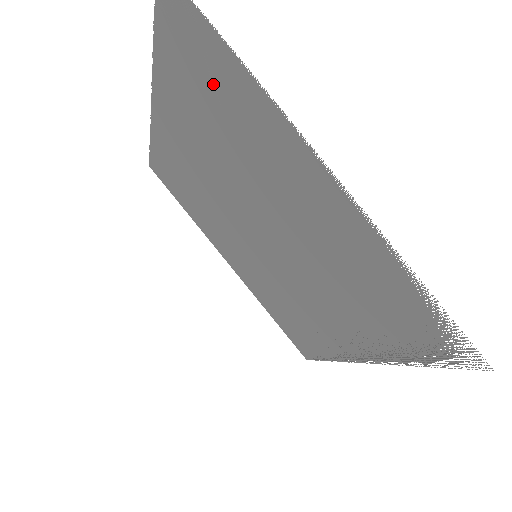
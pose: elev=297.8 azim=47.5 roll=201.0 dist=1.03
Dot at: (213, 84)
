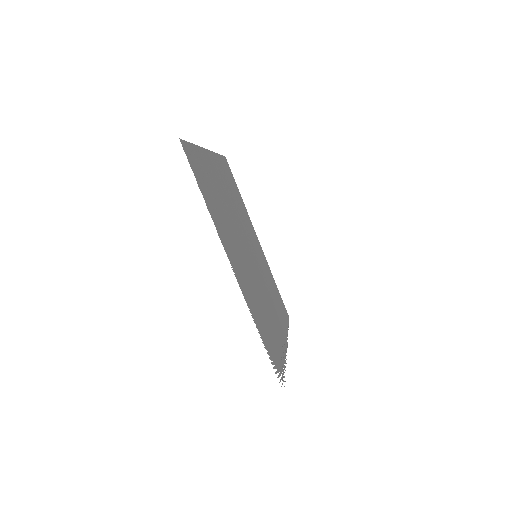
Dot at: occluded
